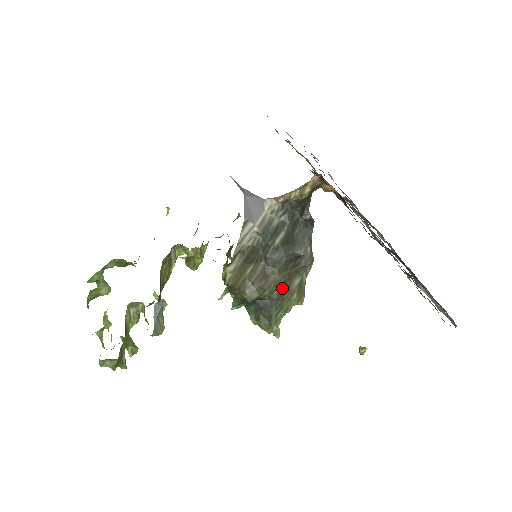
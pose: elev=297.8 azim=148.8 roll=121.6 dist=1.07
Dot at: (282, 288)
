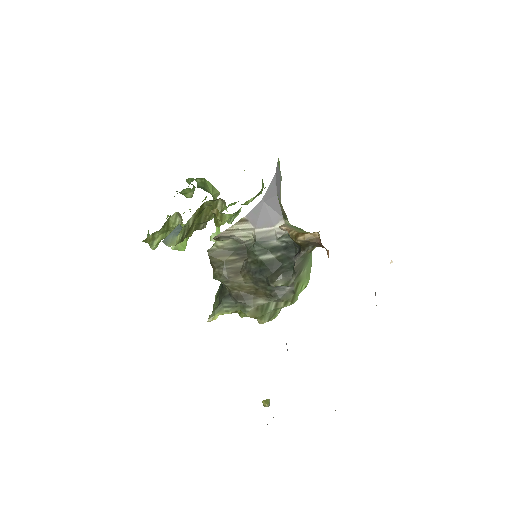
Dot at: (244, 294)
